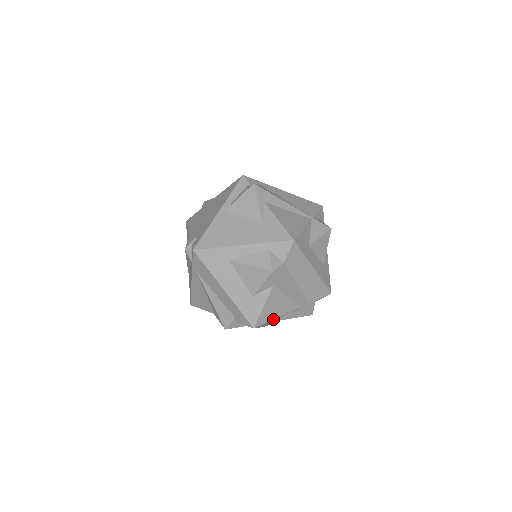
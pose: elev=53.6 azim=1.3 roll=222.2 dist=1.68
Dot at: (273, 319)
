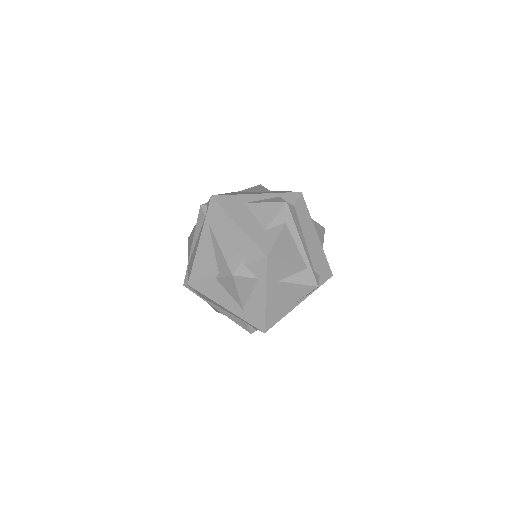
Dot at: (284, 261)
